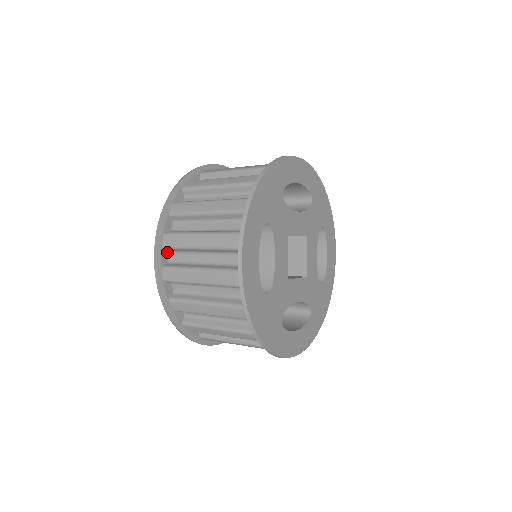
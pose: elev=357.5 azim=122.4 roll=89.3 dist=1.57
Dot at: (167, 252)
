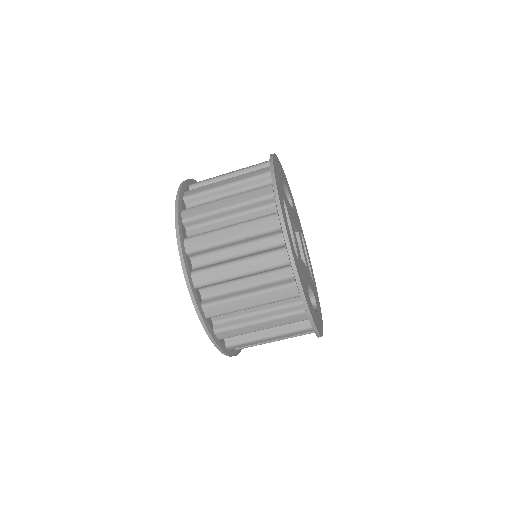
Dot at: occluded
